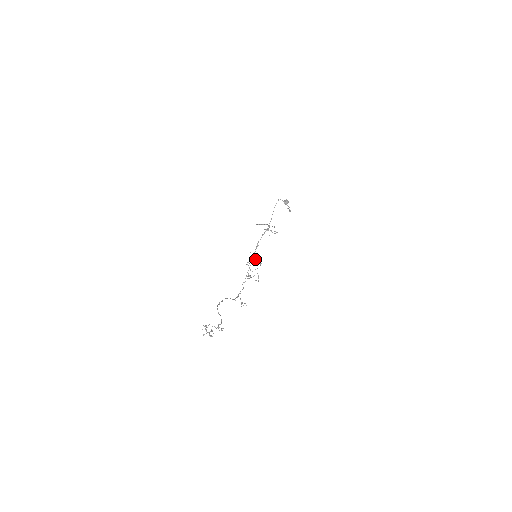
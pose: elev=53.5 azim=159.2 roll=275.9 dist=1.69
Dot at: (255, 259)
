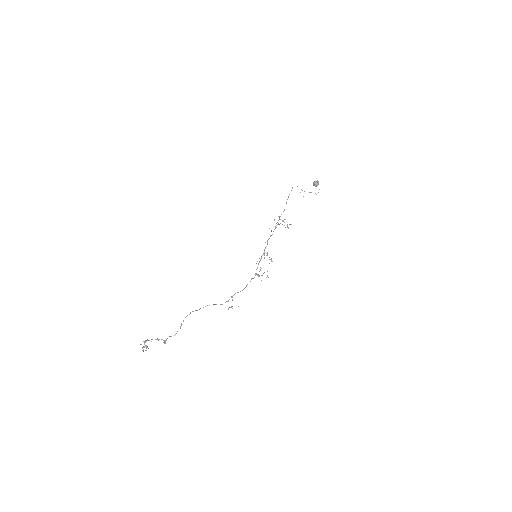
Dot at: (264, 257)
